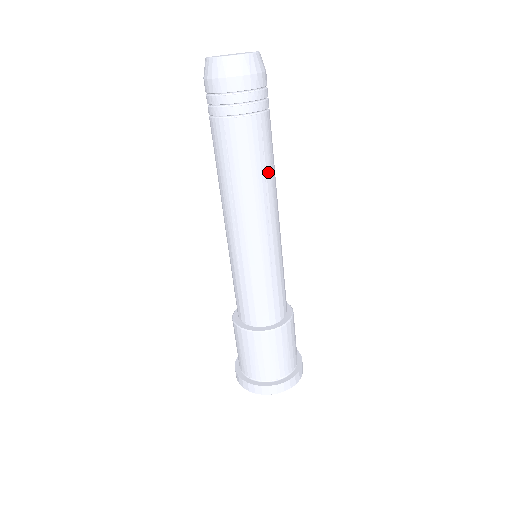
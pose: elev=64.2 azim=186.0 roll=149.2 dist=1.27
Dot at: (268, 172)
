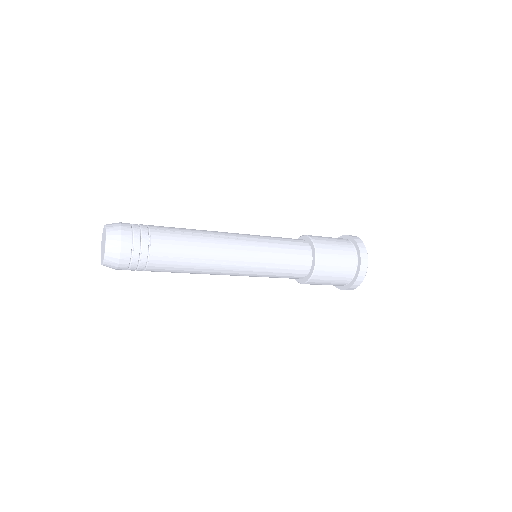
Dot at: occluded
